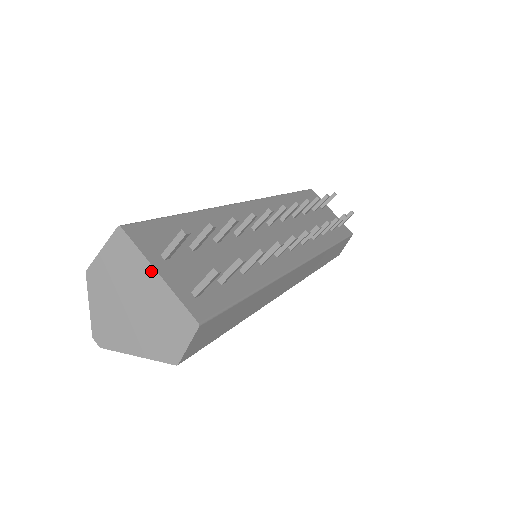
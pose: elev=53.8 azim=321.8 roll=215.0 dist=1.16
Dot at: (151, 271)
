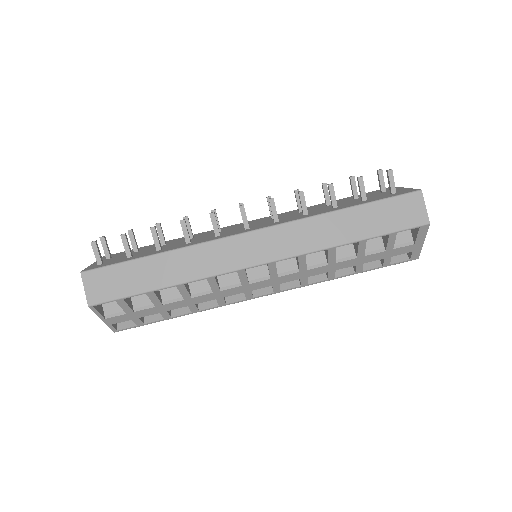
Dot at: occluded
